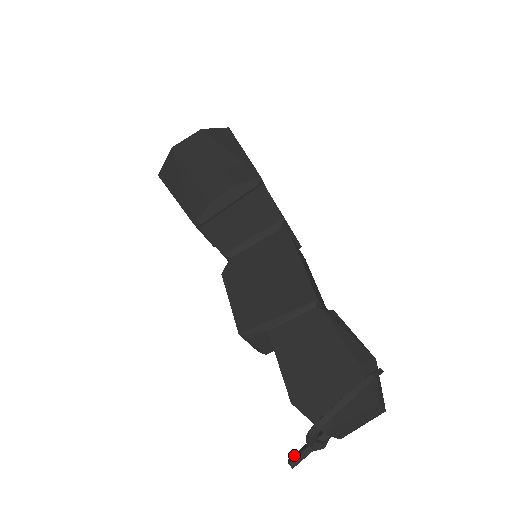
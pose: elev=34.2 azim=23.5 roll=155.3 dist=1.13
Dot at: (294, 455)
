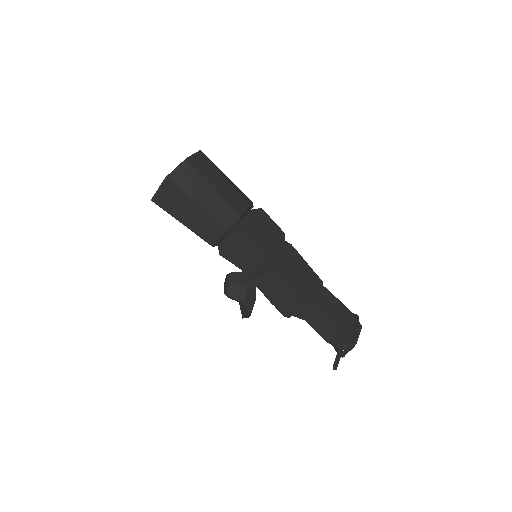
Dot at: (335, 363)
